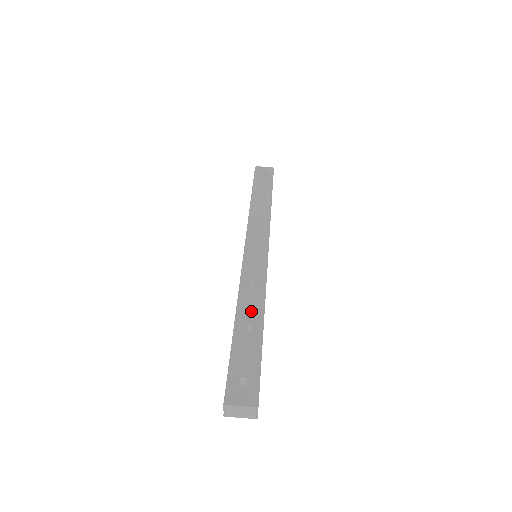
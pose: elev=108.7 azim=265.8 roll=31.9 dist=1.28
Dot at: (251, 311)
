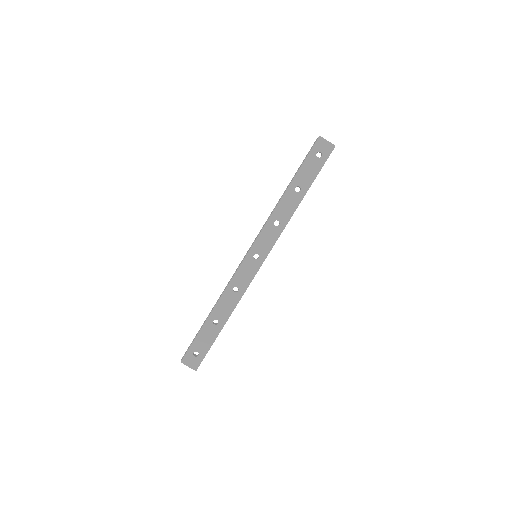
Dot at: (223, 311)
